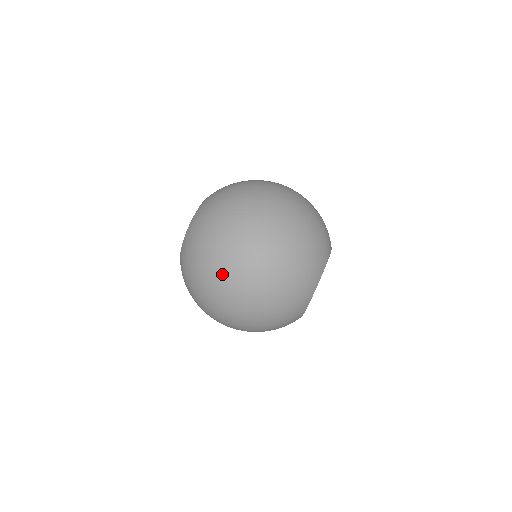
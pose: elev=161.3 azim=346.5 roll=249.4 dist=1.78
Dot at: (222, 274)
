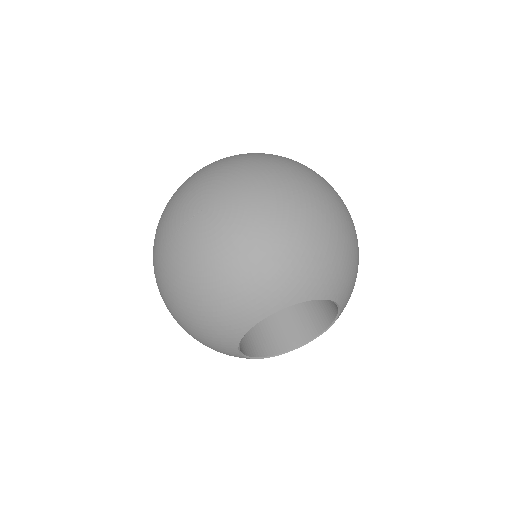
Dot at: (201, 192)
